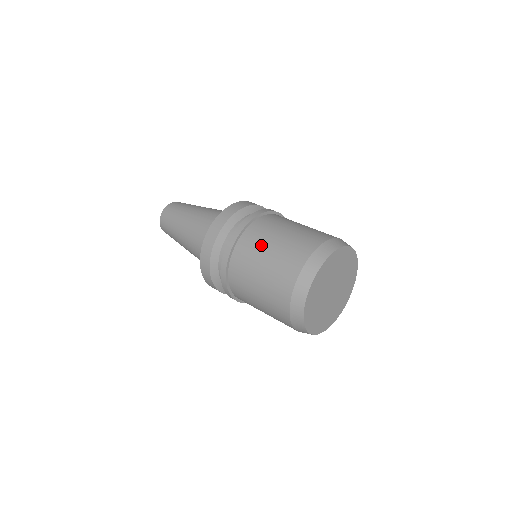
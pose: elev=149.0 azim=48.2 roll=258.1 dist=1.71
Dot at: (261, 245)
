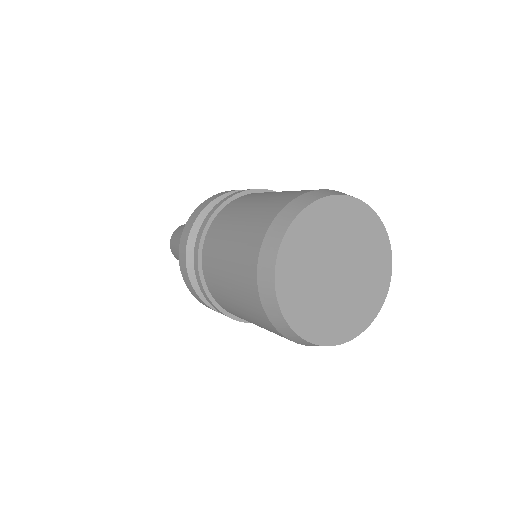
Dot at: (218, 269)
